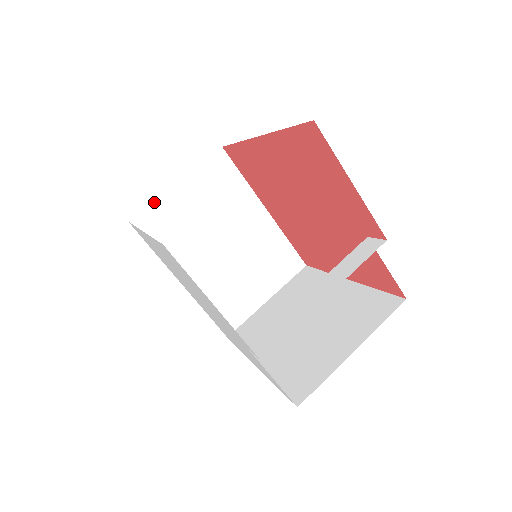
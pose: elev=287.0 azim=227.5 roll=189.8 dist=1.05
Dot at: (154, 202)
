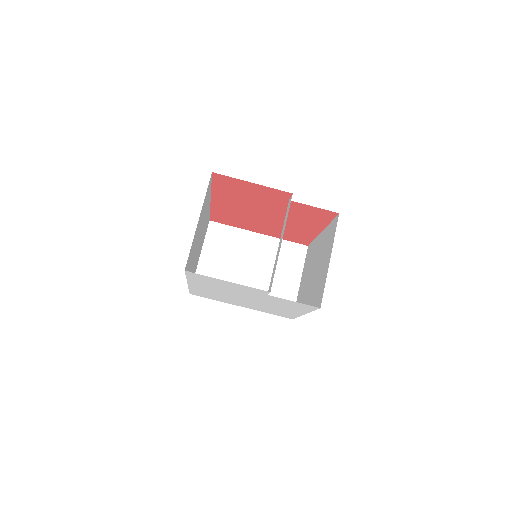
Dot at: occluded
